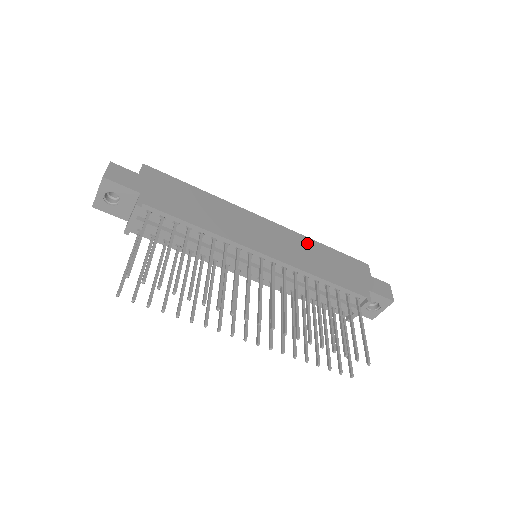
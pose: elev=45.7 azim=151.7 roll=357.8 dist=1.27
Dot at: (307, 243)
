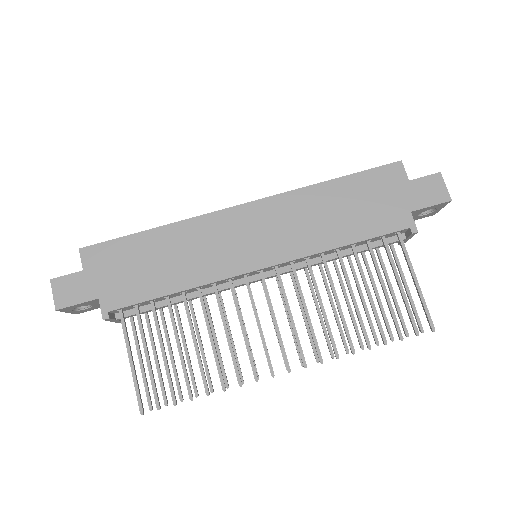
Dot at: (306, 199)
